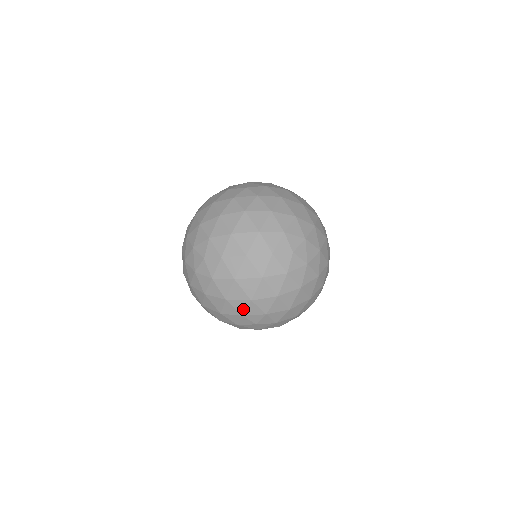
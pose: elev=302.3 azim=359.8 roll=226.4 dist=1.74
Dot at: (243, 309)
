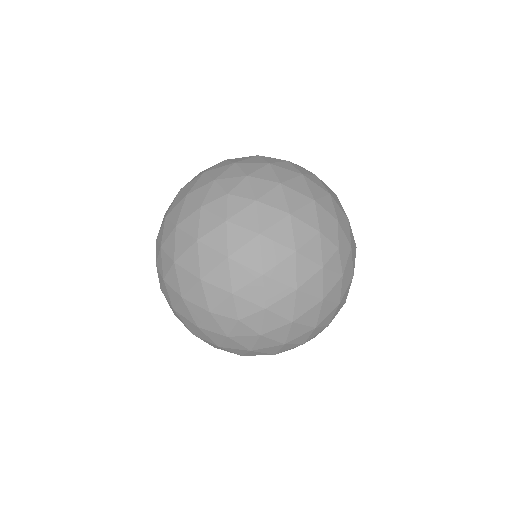
Dot at: (305, 339)
